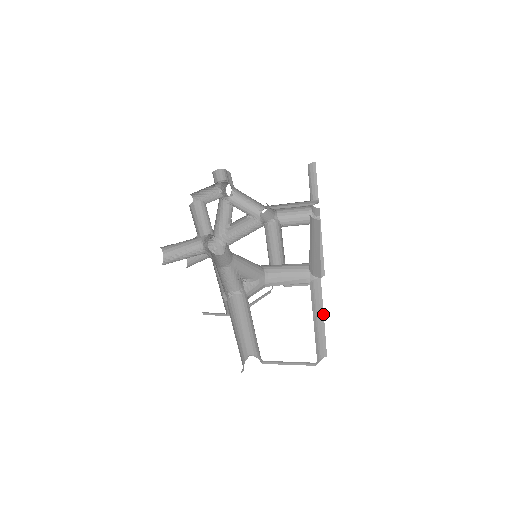
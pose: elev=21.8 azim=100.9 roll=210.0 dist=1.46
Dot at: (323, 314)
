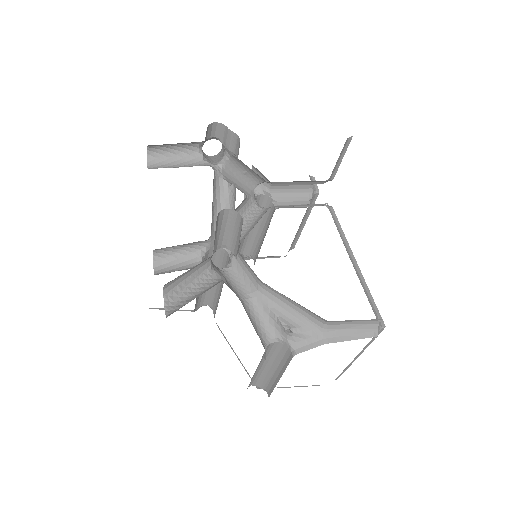
Dot at: (362, 352)
